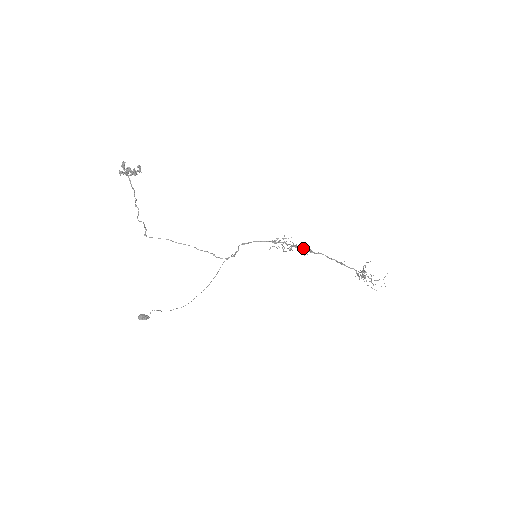
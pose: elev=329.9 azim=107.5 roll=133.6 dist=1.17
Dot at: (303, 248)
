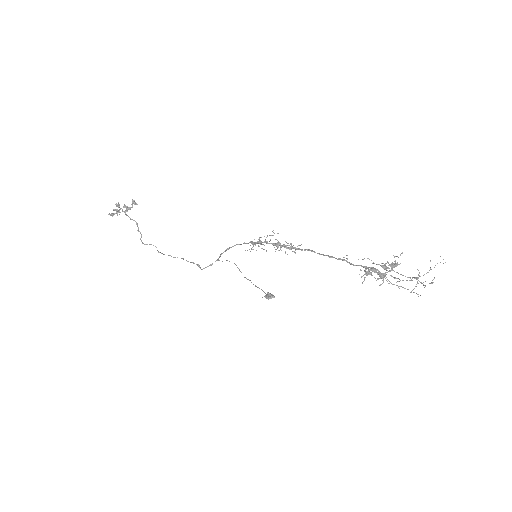
Dot at: (283, 246)
